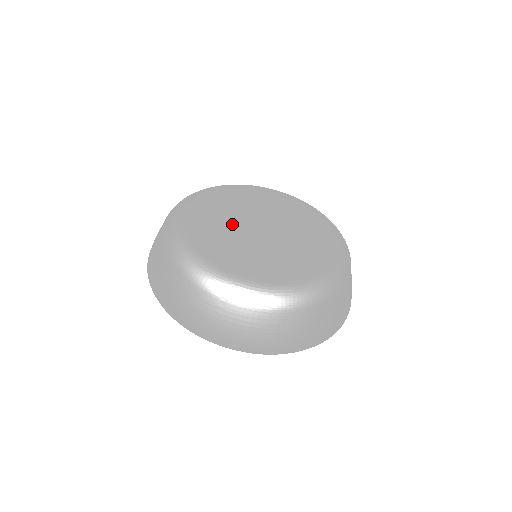
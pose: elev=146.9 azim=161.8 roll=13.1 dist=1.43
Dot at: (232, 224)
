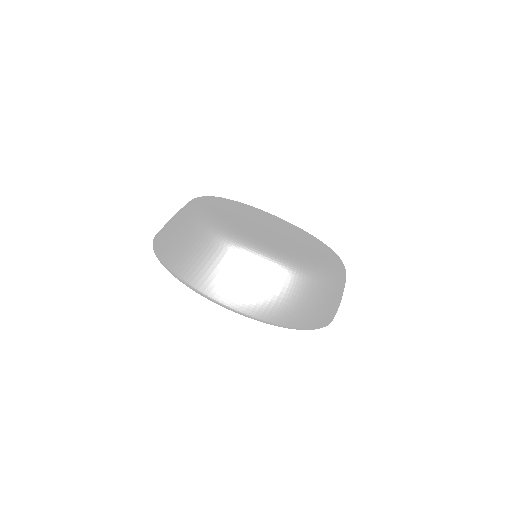
Dot at: (255, 225)
